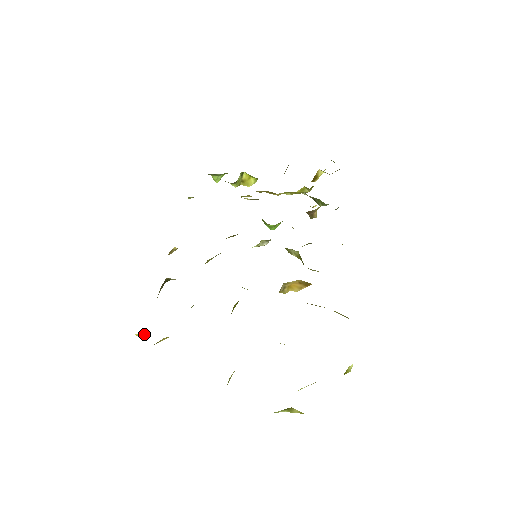
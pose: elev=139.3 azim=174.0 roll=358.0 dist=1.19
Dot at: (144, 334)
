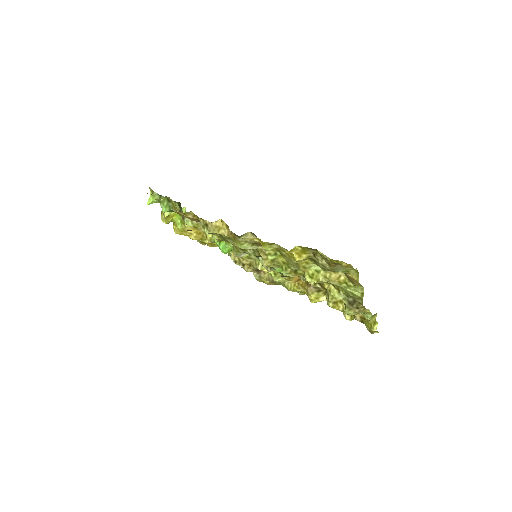
Dot at: (290, 252)
